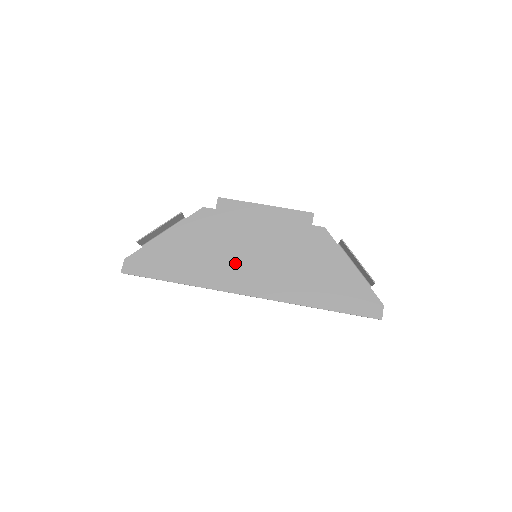
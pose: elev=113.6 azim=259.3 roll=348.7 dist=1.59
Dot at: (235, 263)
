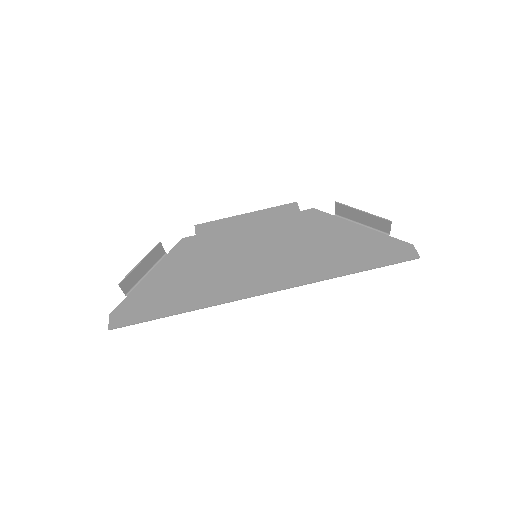
Dot at: (236, 270)
